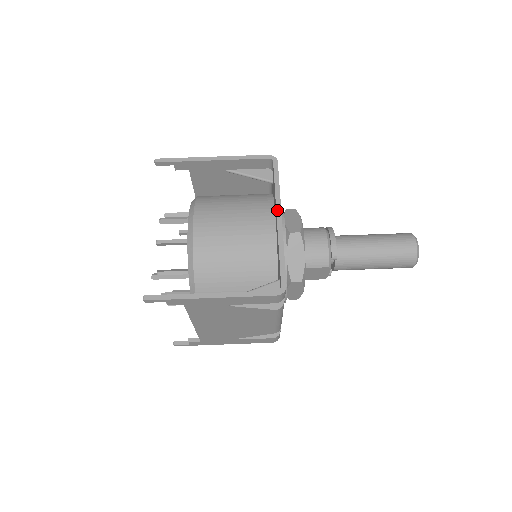
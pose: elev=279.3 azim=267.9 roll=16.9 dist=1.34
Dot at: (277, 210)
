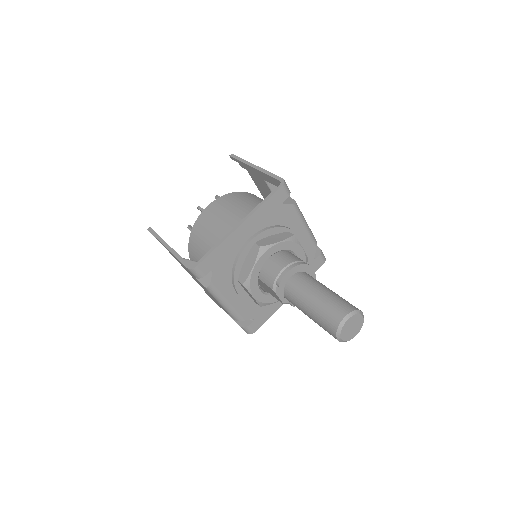
Dot at: (245, 218)
